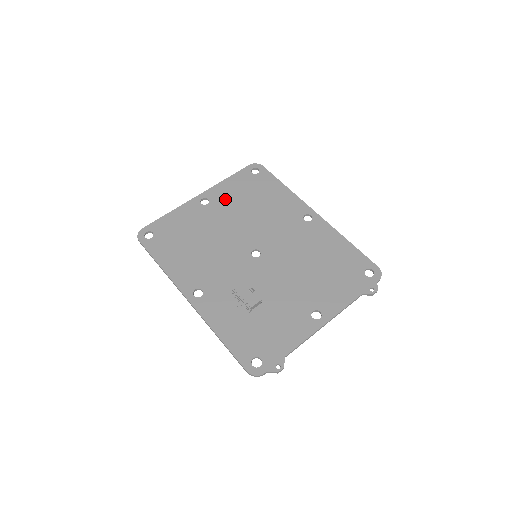
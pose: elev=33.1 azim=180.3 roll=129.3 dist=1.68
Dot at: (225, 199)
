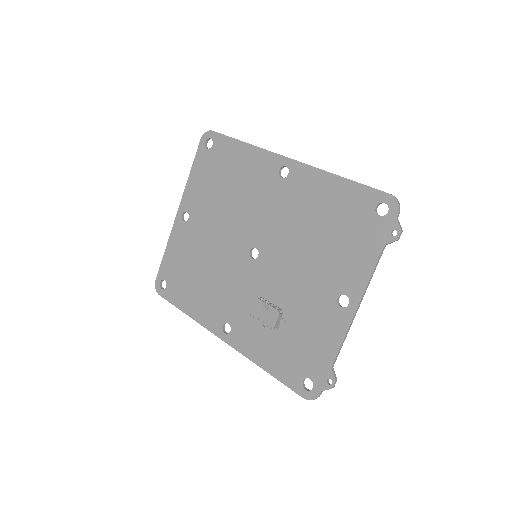
Dot at: (199, 202)
